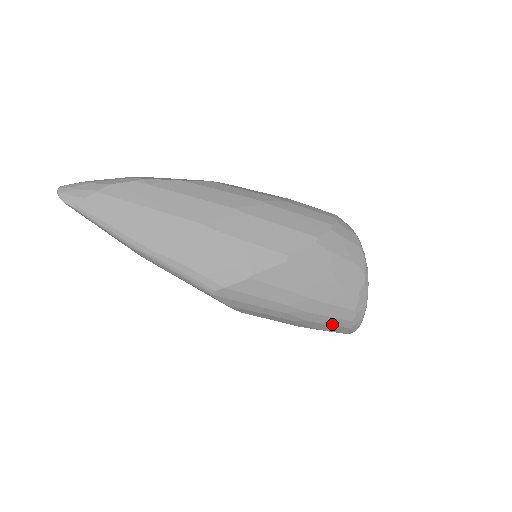
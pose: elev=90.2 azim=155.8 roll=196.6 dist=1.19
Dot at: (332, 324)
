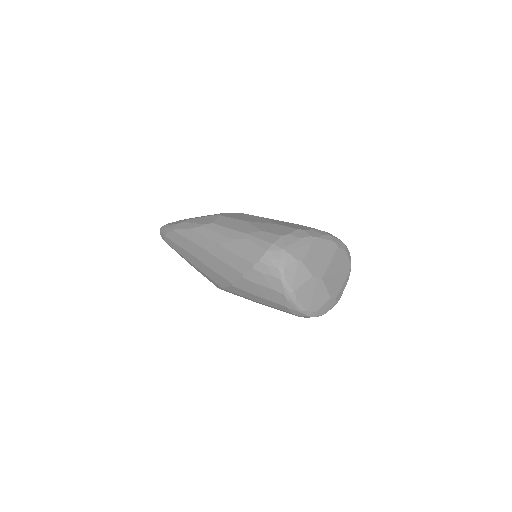
Dot at: occluded
